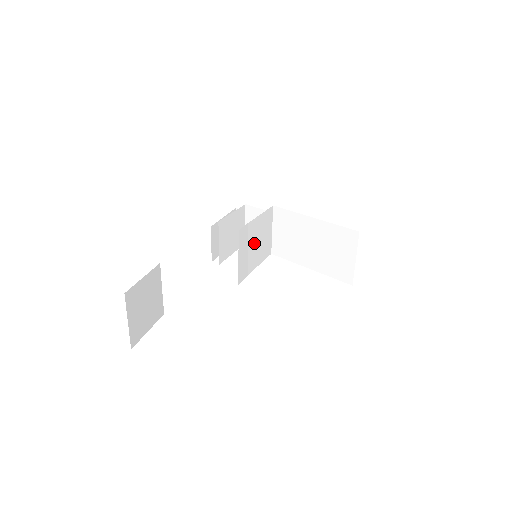
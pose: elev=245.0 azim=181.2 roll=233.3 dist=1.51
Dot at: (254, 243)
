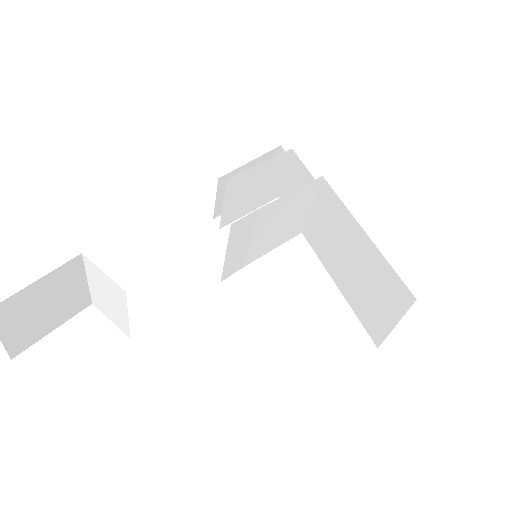
Dot at: (267, 229)
